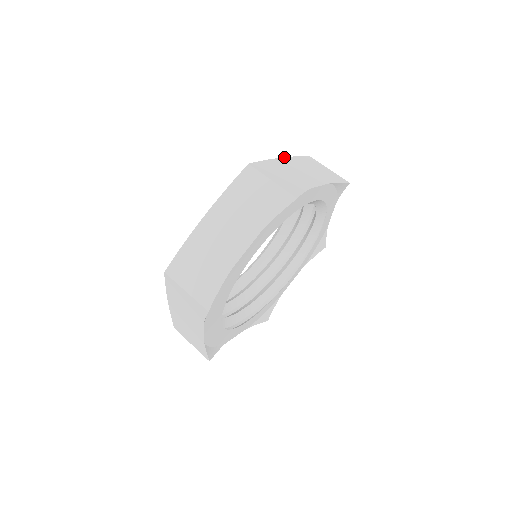
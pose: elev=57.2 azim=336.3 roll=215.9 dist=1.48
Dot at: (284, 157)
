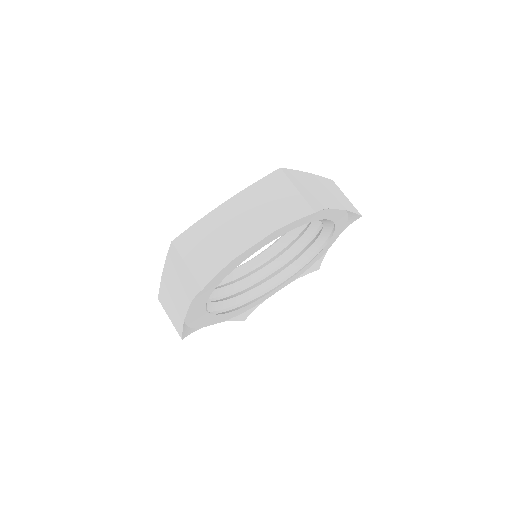
Dot at: (232, 197)
